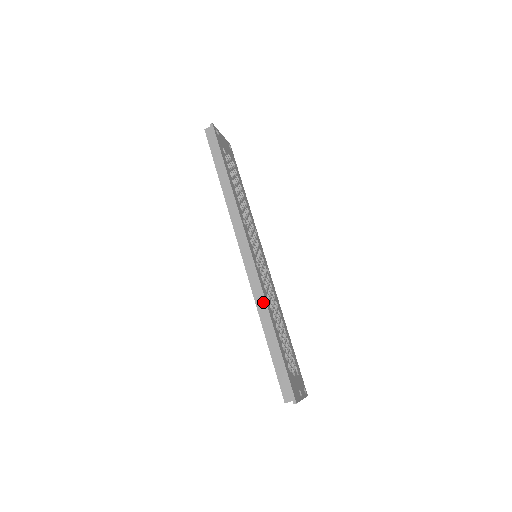
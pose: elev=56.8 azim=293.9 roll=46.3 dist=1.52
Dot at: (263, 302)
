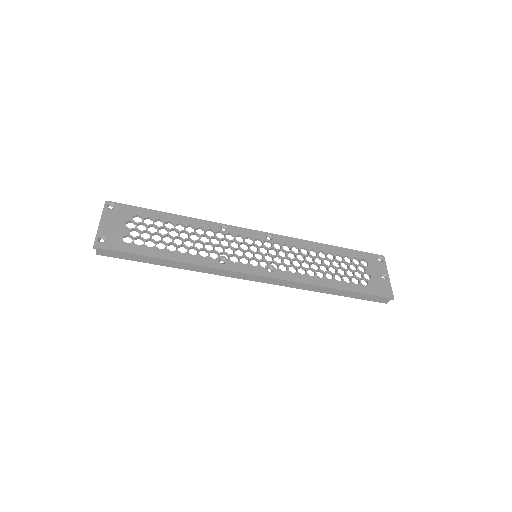
Dot at: (307, 286)
